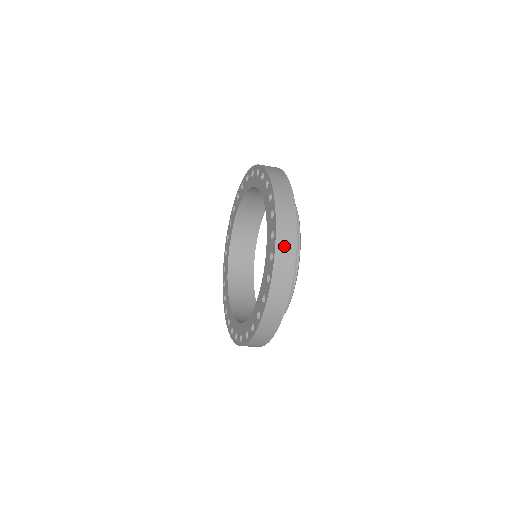
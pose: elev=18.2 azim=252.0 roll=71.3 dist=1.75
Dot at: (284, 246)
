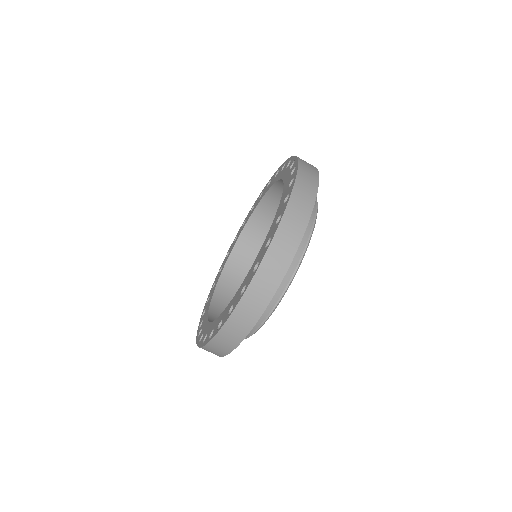
Dot at: (303, 189)
